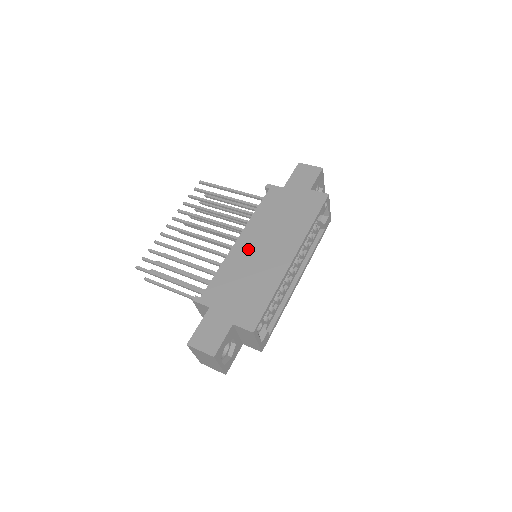
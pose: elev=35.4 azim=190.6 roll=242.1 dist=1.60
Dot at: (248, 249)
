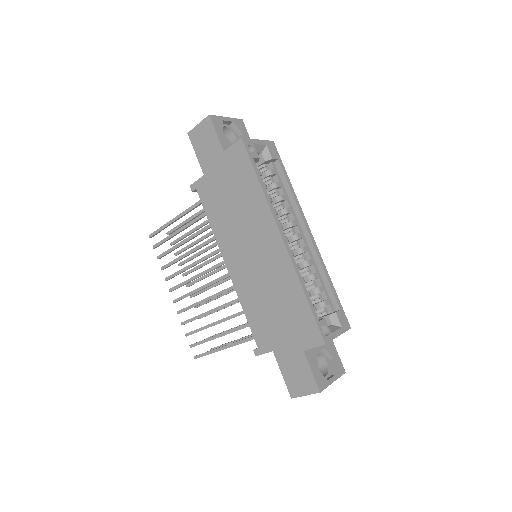
Dot at: (243, 269)
